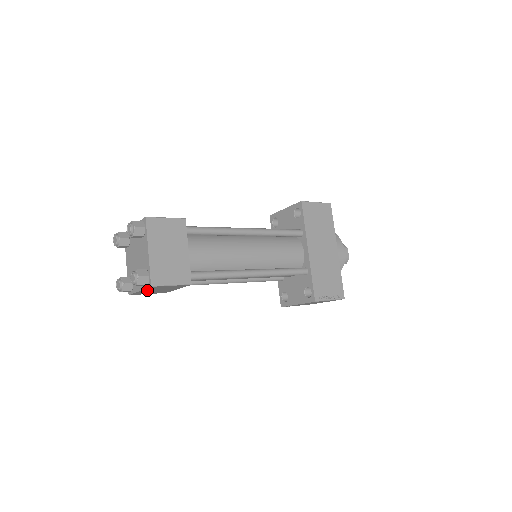
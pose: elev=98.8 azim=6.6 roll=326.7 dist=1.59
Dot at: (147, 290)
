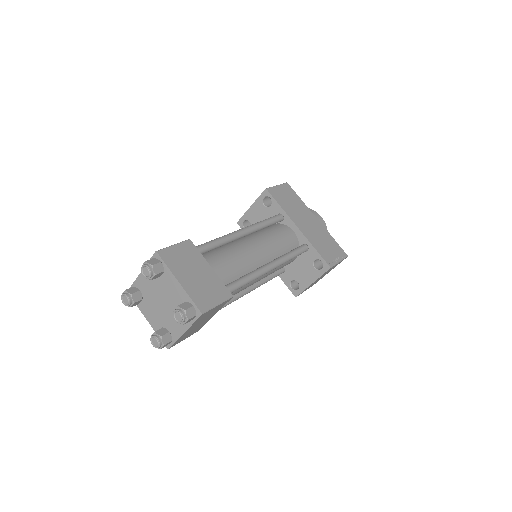
Dot at: (191, 328)
